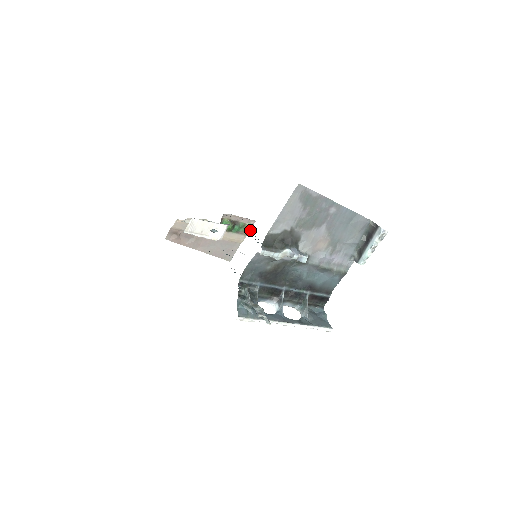
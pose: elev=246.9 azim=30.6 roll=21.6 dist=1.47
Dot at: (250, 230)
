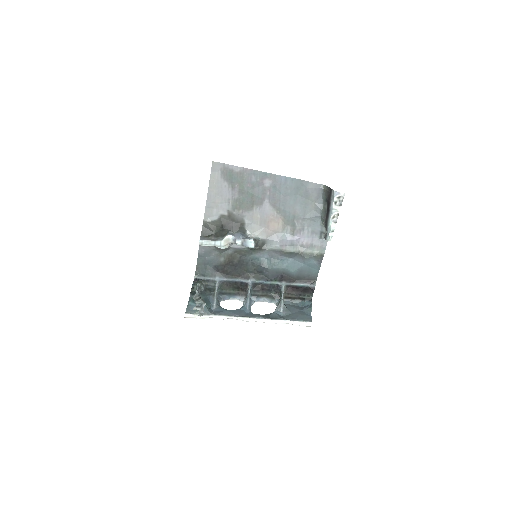
Dot at: occluded
